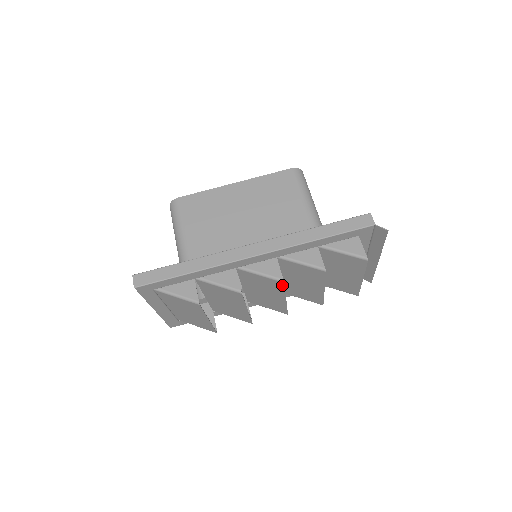
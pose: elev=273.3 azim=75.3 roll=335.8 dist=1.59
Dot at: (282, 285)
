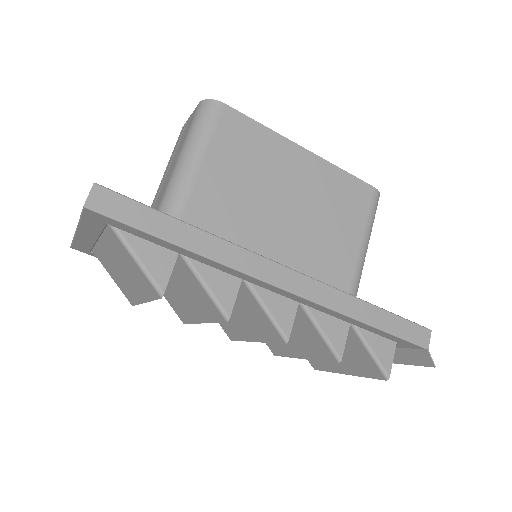
Dot at: (278, 340)
